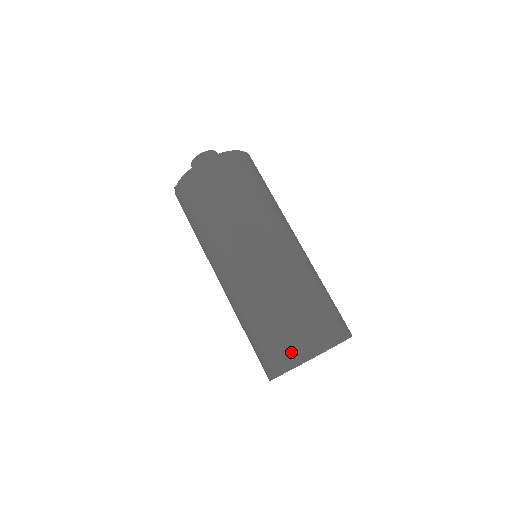
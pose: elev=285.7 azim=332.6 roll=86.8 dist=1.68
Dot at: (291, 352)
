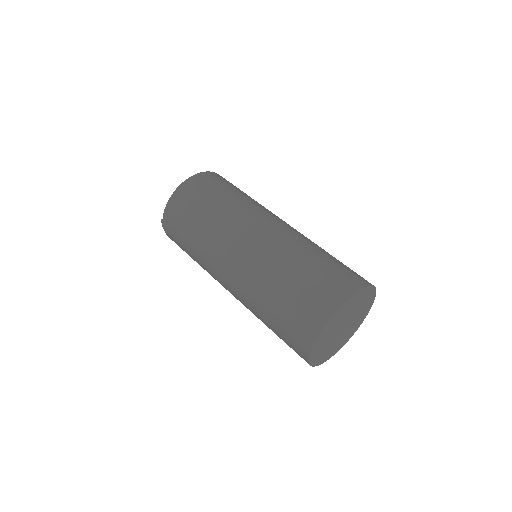
Dot at: (323, 302)
